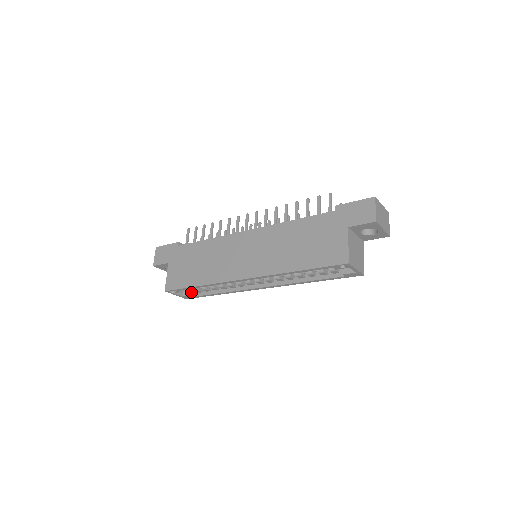
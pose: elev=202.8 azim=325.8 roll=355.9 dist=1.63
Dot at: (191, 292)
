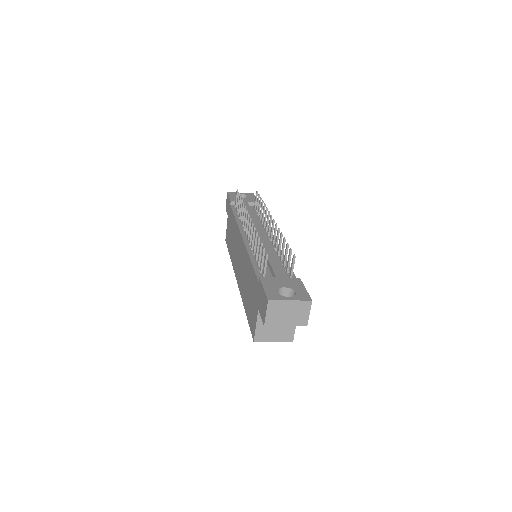
Dot at: occluded
